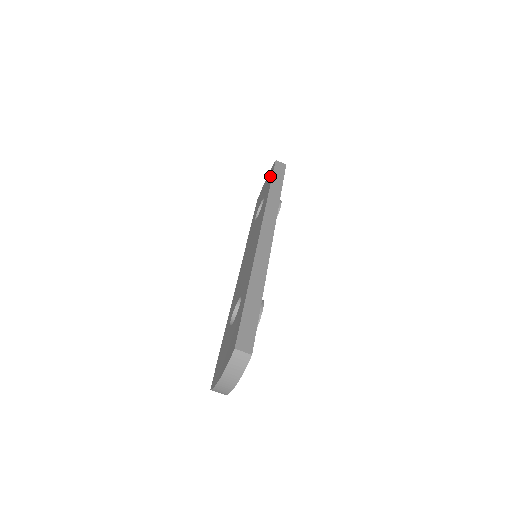
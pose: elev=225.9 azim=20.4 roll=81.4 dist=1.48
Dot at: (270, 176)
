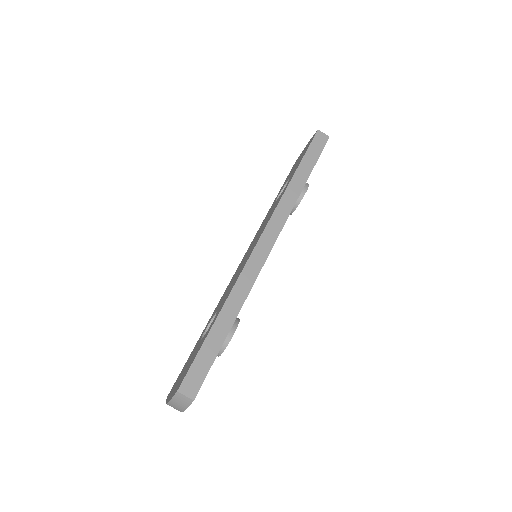
Dot at: (305, 150)
